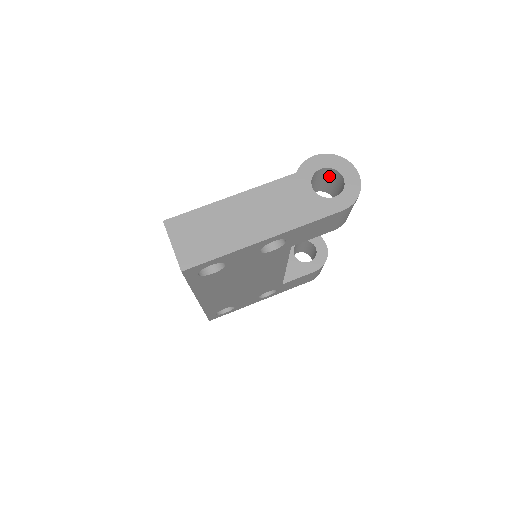
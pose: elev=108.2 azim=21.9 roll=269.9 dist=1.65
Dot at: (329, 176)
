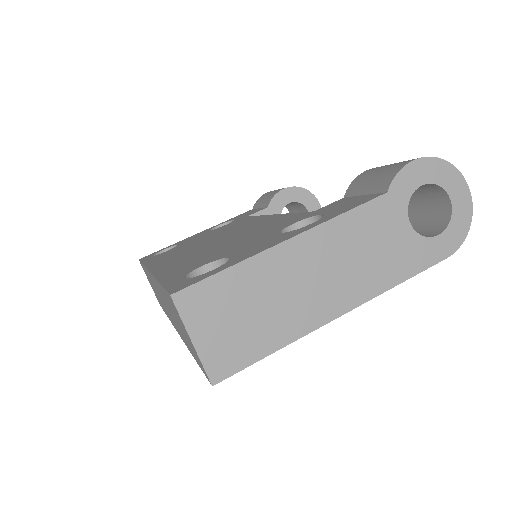
Dot at: occluded
